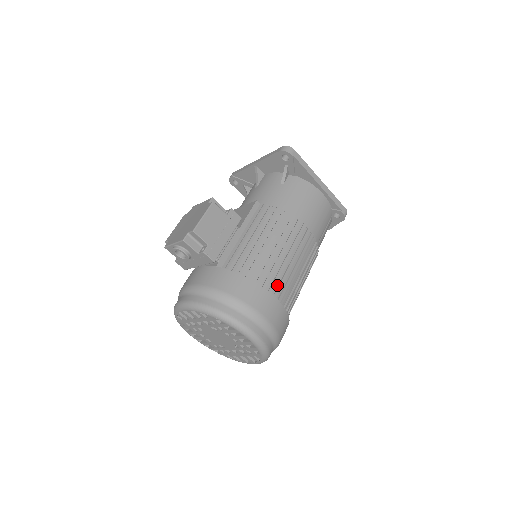
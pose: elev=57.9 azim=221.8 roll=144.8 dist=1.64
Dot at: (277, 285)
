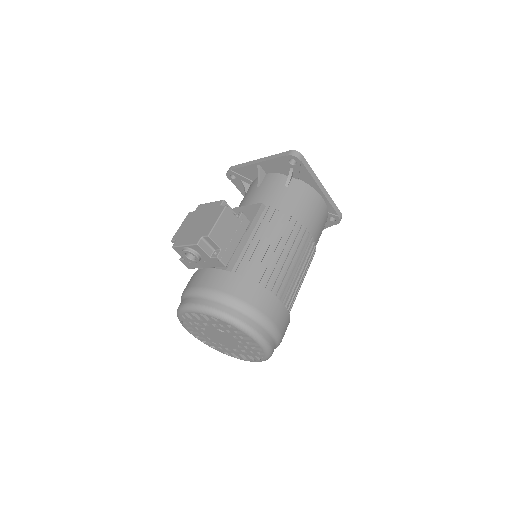
Dot at: (283, 290)
